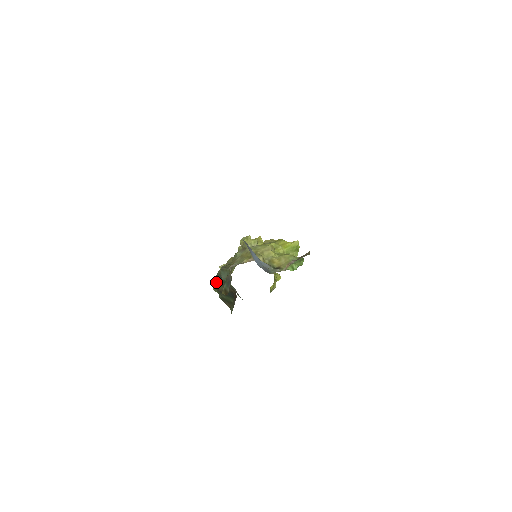
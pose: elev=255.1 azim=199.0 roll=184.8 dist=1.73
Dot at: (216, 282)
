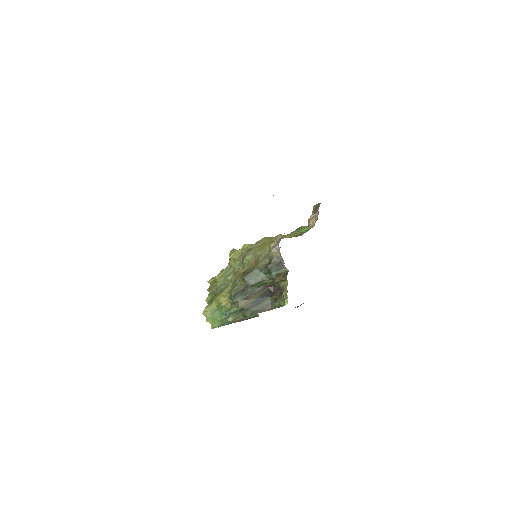
Dot at: (234, 306)
